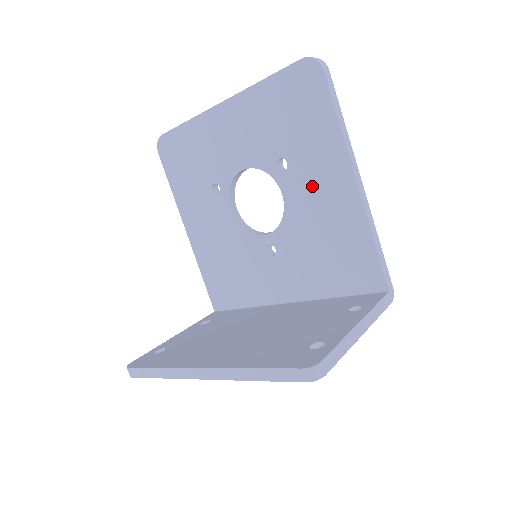
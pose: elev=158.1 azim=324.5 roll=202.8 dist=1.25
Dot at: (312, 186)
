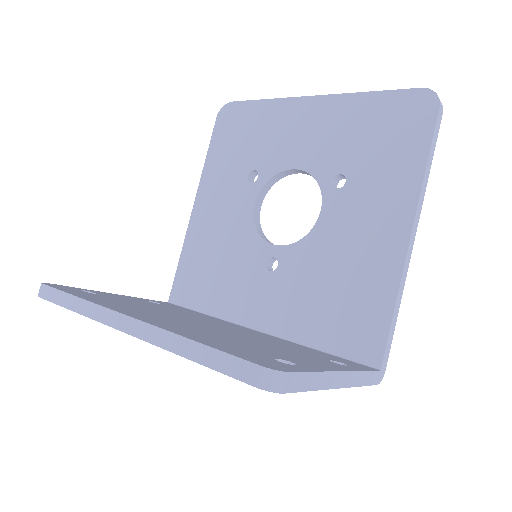
Dot at: (359, 216)
